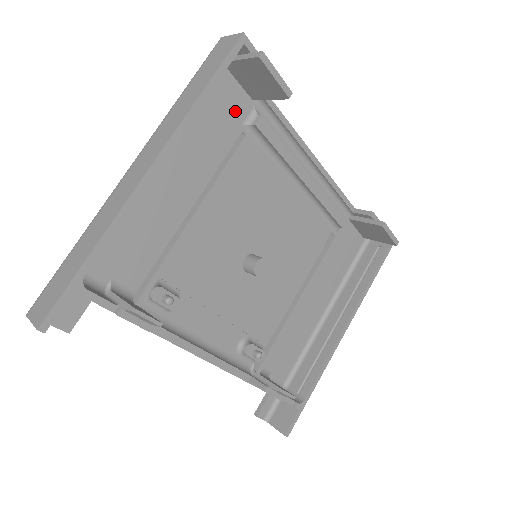
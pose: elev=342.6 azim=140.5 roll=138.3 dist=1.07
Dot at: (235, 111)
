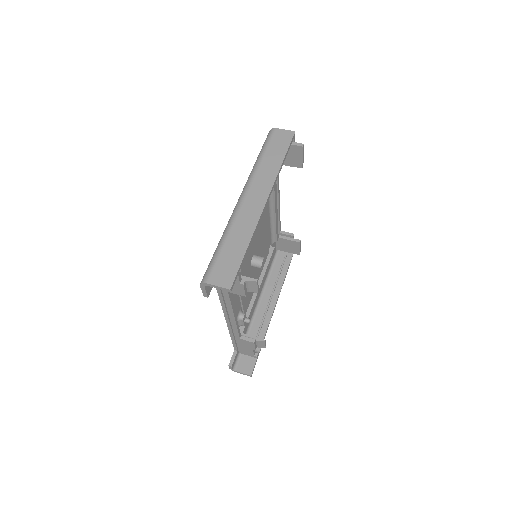
Dot at: occluded
